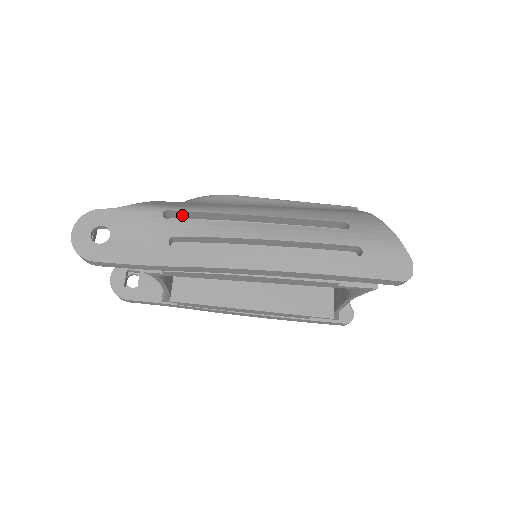
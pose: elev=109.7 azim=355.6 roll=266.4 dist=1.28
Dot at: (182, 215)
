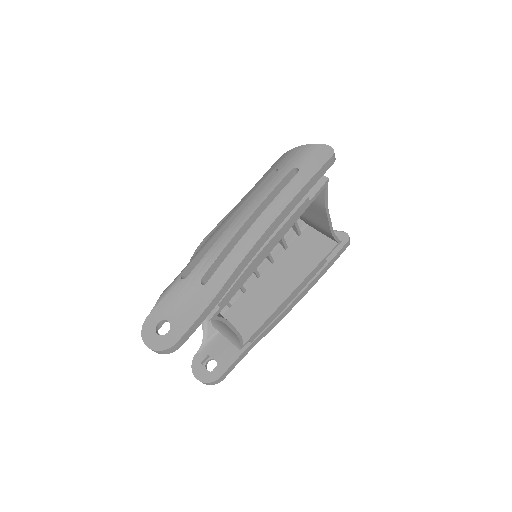
Dot at: occluded
